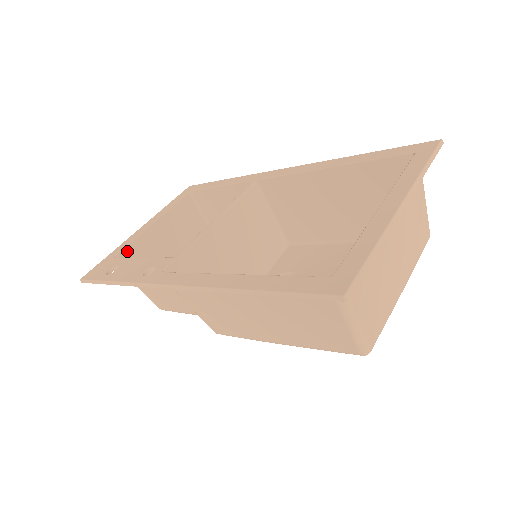
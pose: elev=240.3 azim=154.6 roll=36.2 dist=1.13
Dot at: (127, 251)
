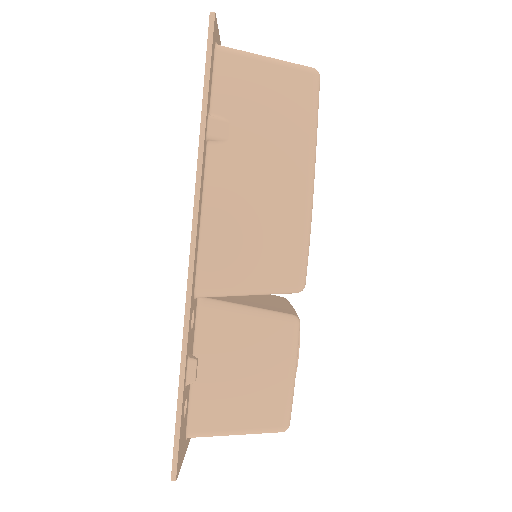
Dot at: occluded
